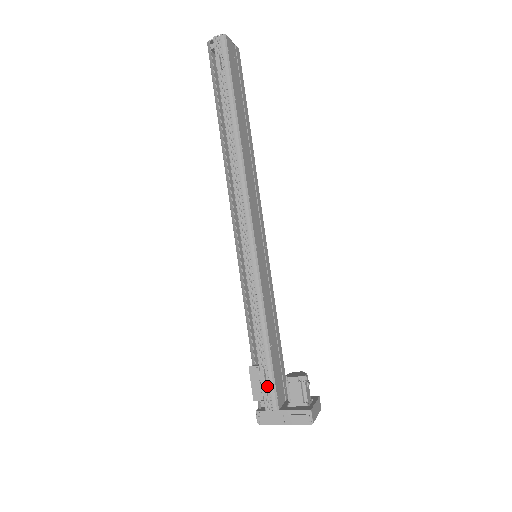
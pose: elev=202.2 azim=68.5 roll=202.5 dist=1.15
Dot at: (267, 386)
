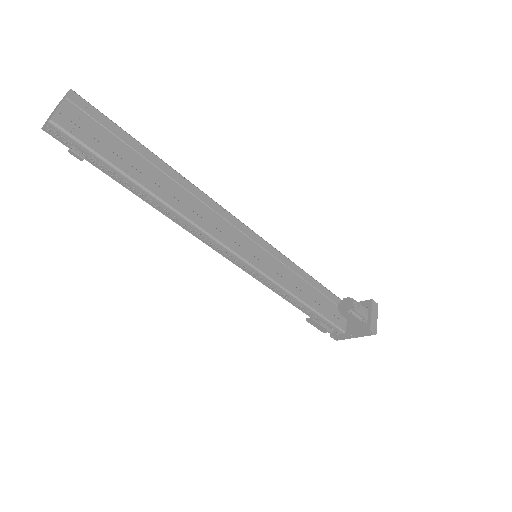
Dot at: (328, 326)
